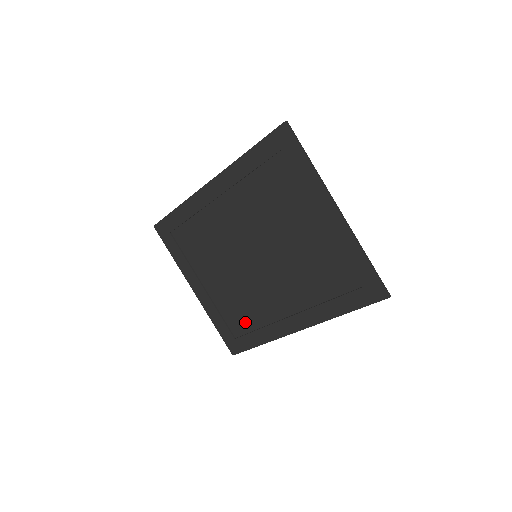
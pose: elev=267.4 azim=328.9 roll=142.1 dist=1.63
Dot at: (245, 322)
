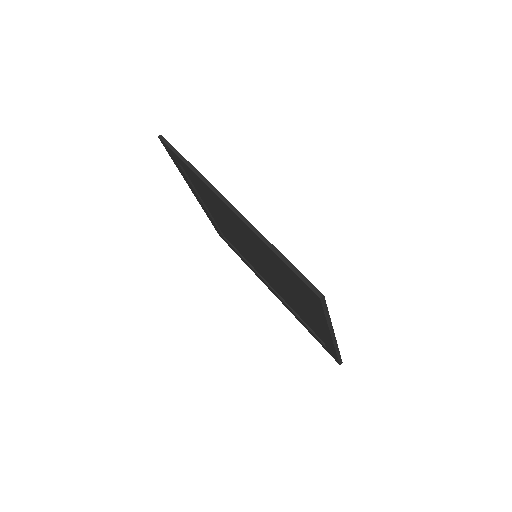
Dot at: (234, 245)
